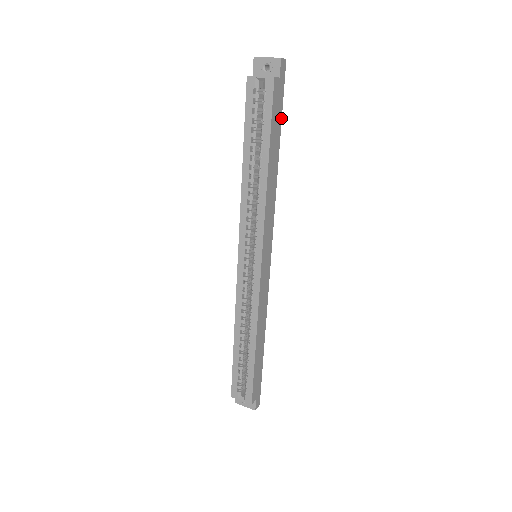
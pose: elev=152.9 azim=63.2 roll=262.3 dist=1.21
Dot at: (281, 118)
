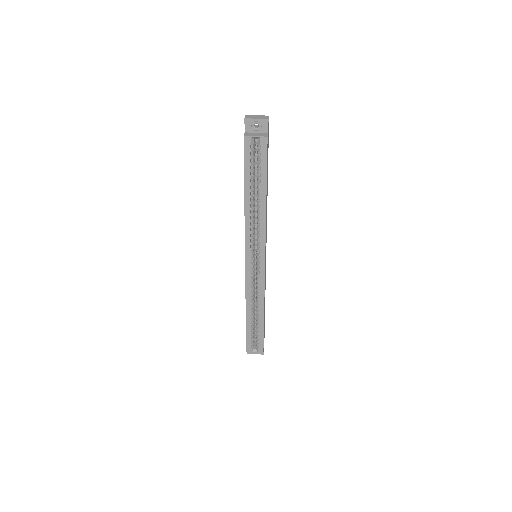
Dot at: occluded
